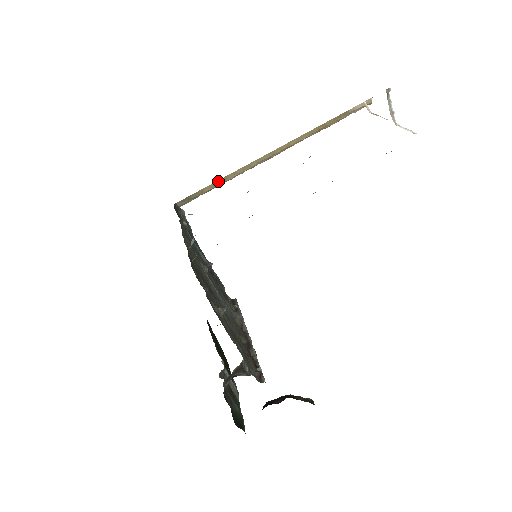
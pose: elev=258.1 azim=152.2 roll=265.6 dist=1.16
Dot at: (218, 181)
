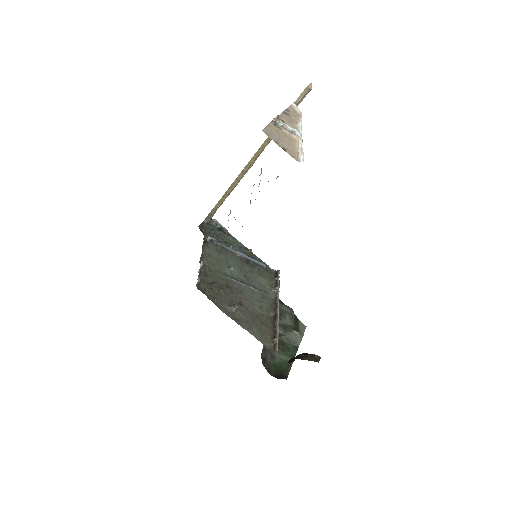
Dot at: (222, 197)
